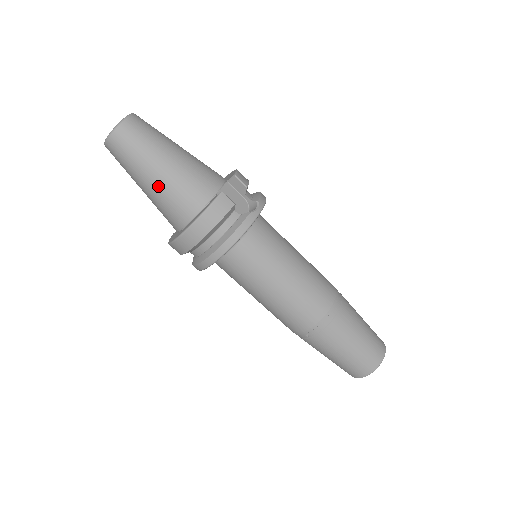
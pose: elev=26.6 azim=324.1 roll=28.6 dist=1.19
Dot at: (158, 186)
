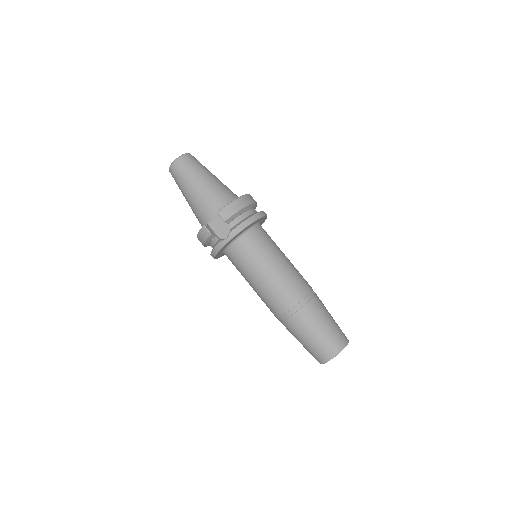
Dot at: occluded
